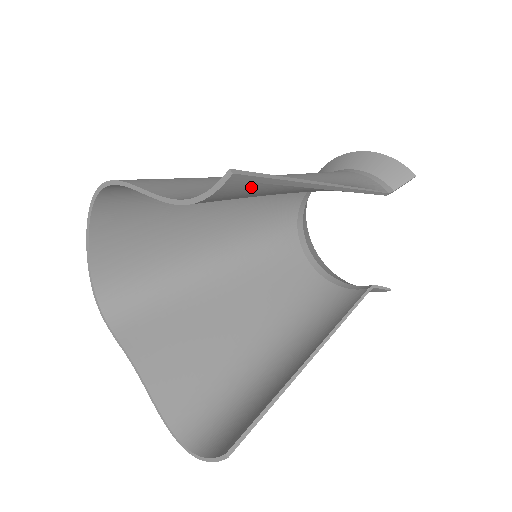
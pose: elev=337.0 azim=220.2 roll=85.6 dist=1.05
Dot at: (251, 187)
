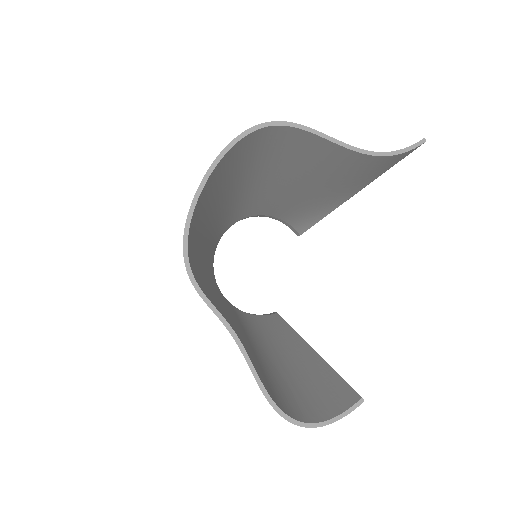
Dot at: (396, 162)
